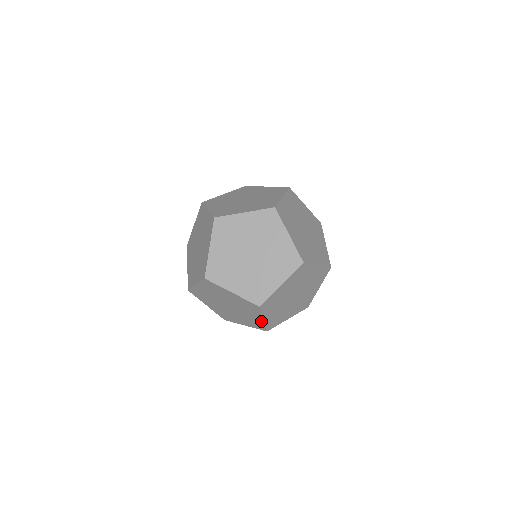
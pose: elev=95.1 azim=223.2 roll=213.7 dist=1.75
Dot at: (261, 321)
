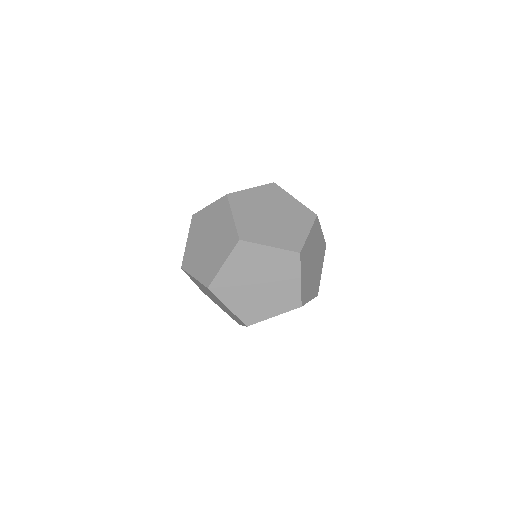
Dot at: occluded
